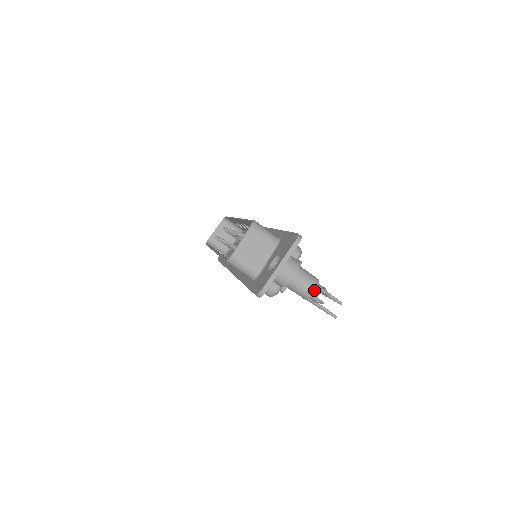
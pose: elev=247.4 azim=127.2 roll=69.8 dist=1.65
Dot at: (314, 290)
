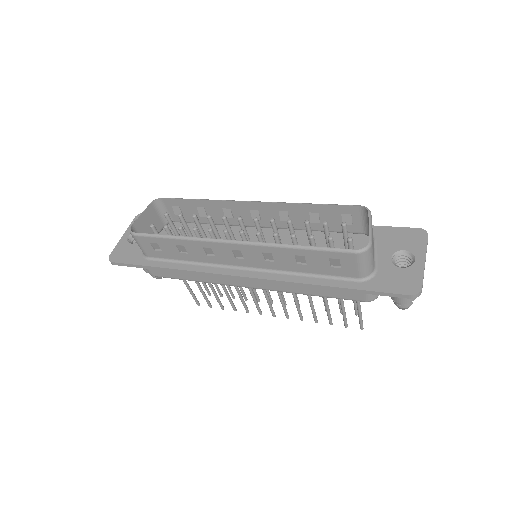
Dot at: occluded
